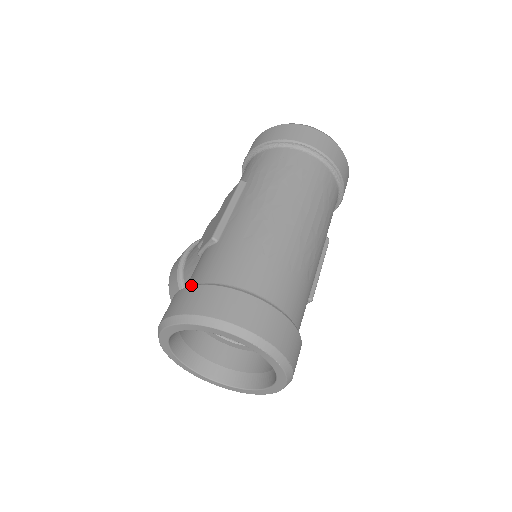
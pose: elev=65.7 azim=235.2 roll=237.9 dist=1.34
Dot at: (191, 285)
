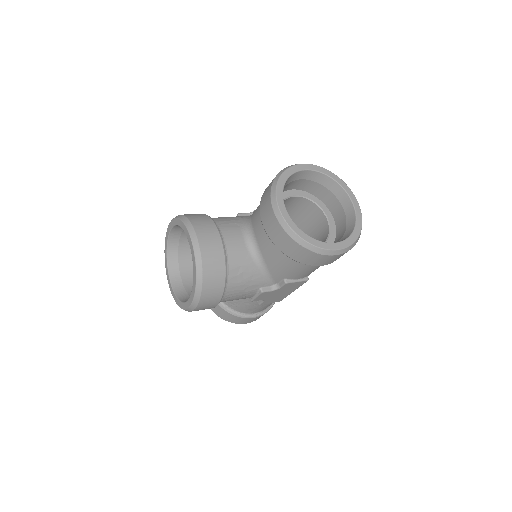
Dot at: occluded
